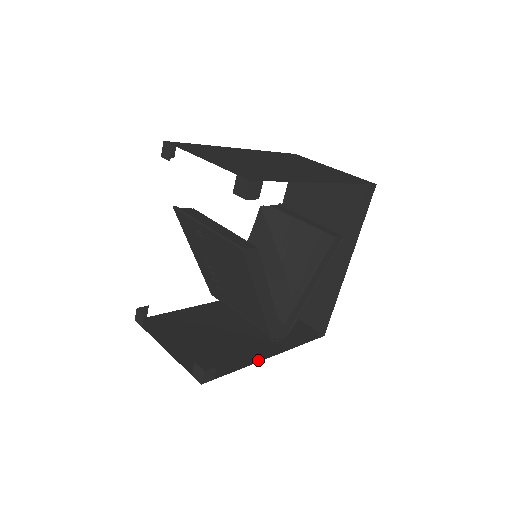
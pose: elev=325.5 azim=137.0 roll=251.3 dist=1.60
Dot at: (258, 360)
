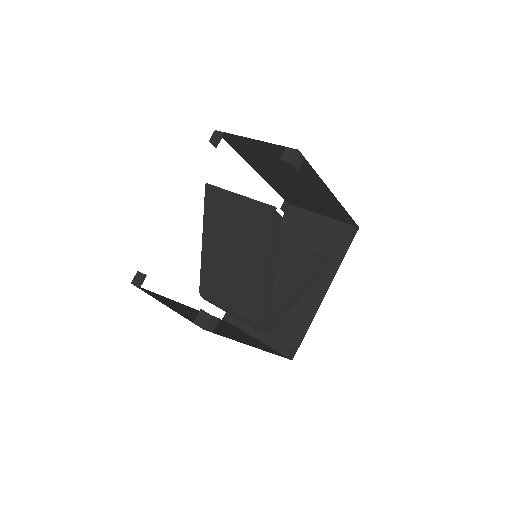
Dot at: (245, 343)
